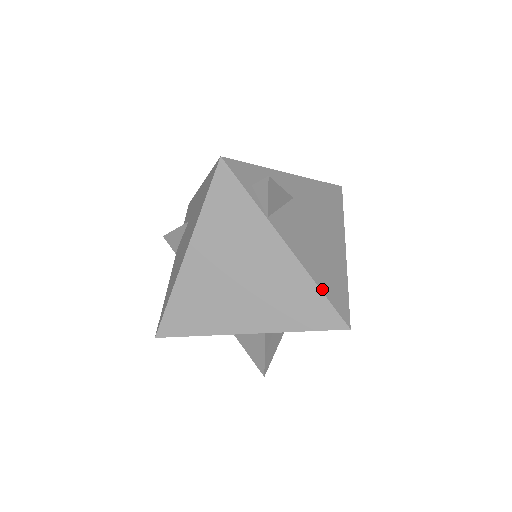
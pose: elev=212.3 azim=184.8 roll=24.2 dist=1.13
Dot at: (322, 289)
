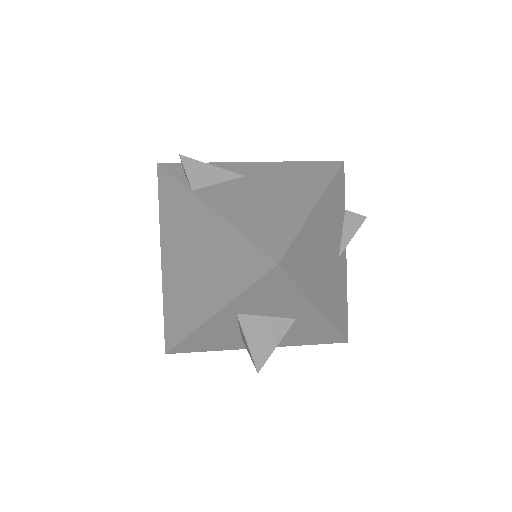
Dot at: (245, 233)
